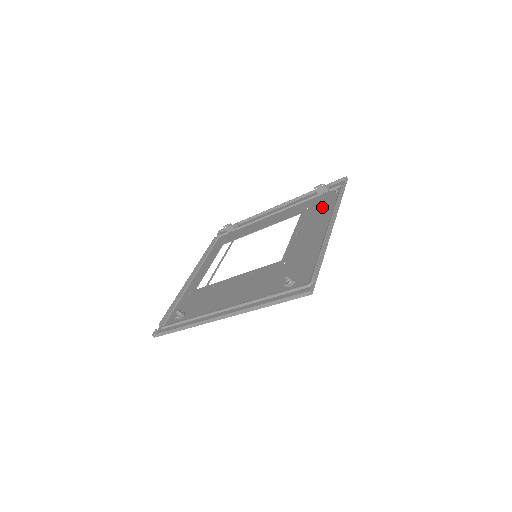
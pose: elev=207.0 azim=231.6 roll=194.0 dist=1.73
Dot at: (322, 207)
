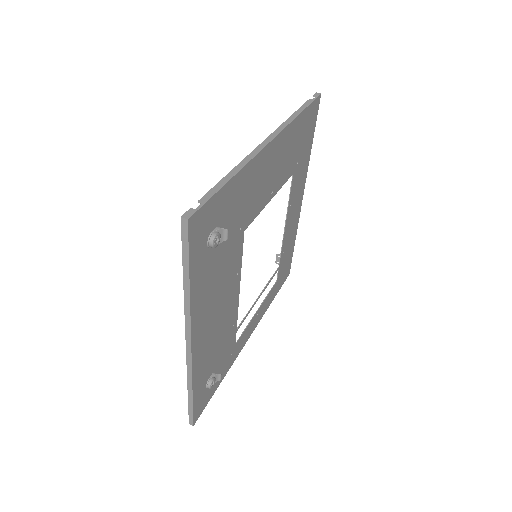
Dot at: (294, 143)
